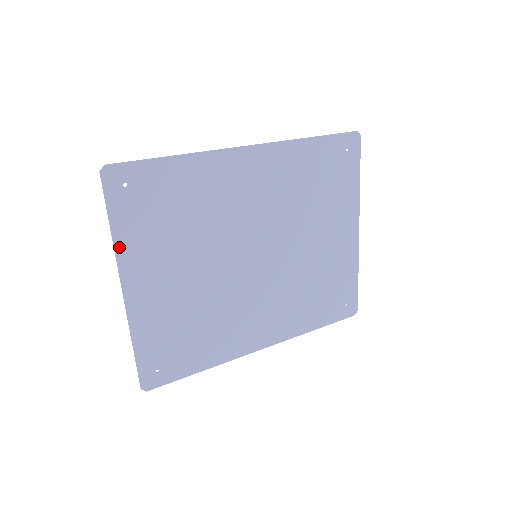
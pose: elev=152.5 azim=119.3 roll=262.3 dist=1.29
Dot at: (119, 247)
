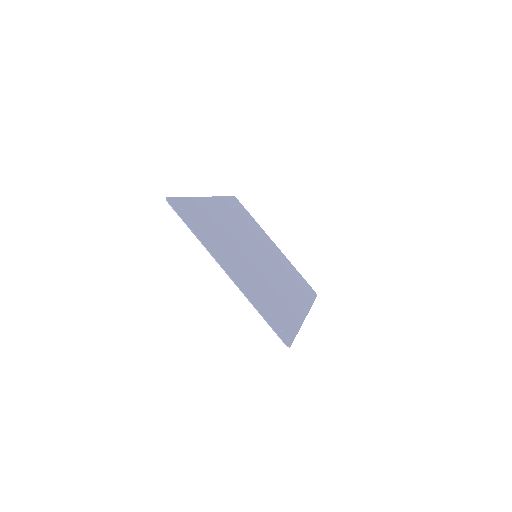
Dot at: (205, 244)
